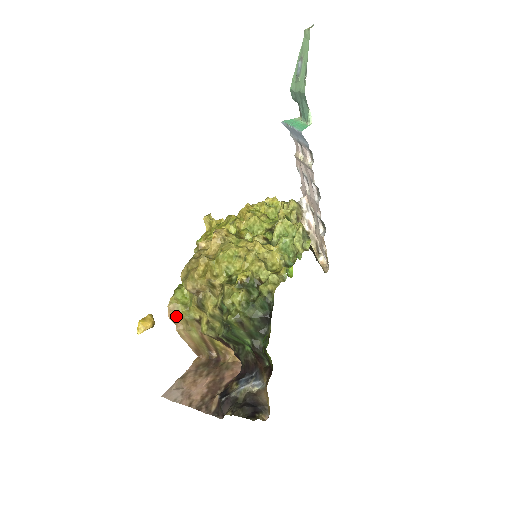
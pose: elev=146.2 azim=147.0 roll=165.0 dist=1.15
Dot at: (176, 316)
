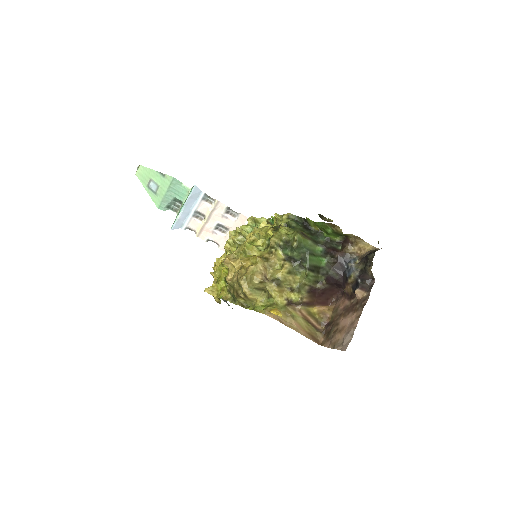
Dot at: (277, 315)
